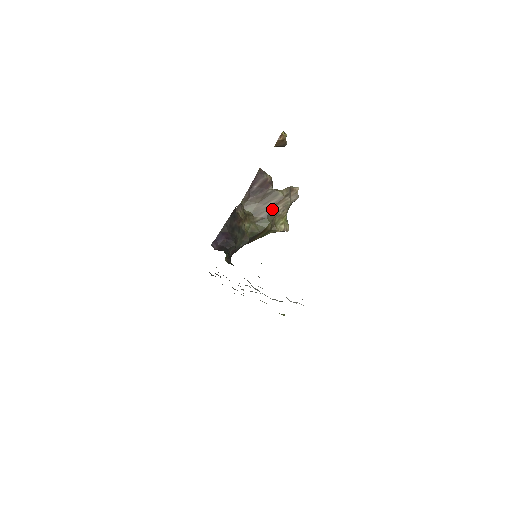
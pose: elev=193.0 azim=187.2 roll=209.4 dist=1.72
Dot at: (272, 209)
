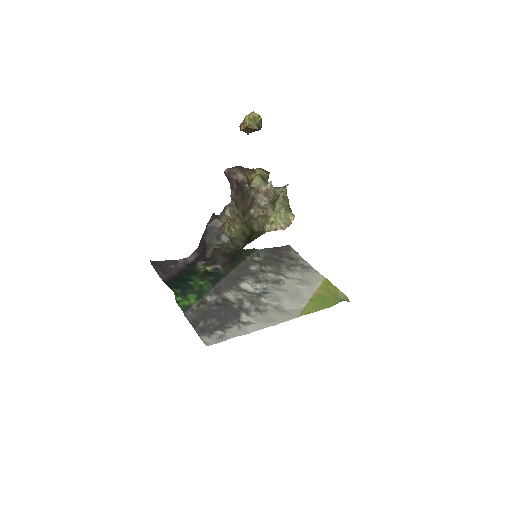
Dot at: (251, 211)
